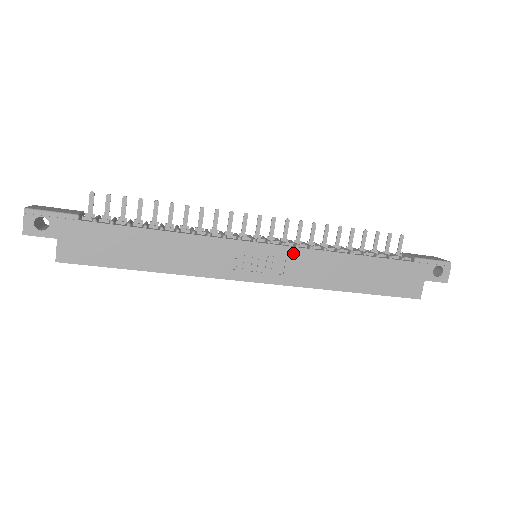
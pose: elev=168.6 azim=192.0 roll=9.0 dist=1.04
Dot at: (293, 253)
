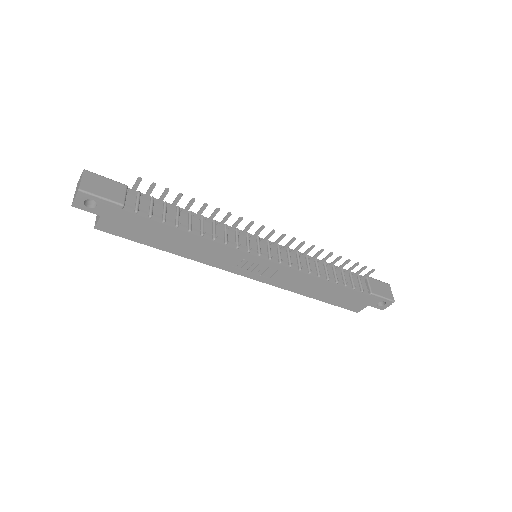
Dot at: (284, 270)
